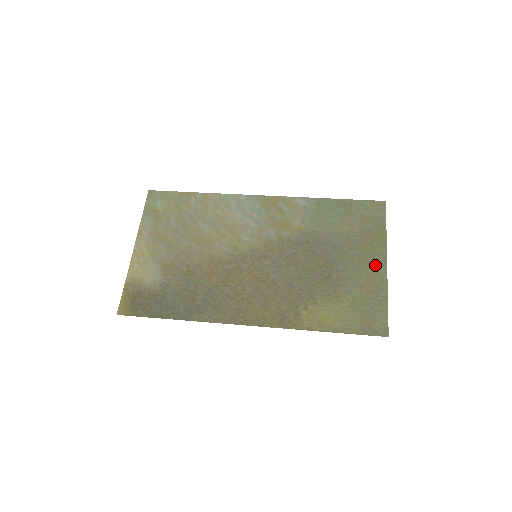
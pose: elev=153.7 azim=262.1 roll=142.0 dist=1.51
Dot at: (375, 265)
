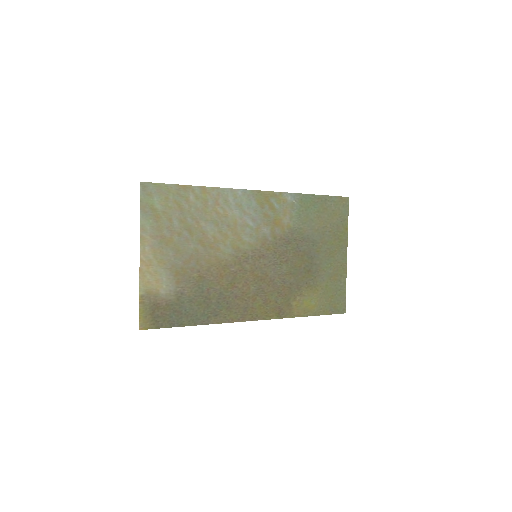
Dot at: (340, 257)
